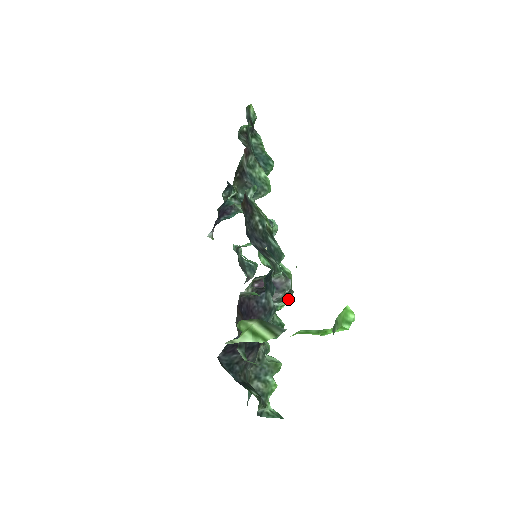
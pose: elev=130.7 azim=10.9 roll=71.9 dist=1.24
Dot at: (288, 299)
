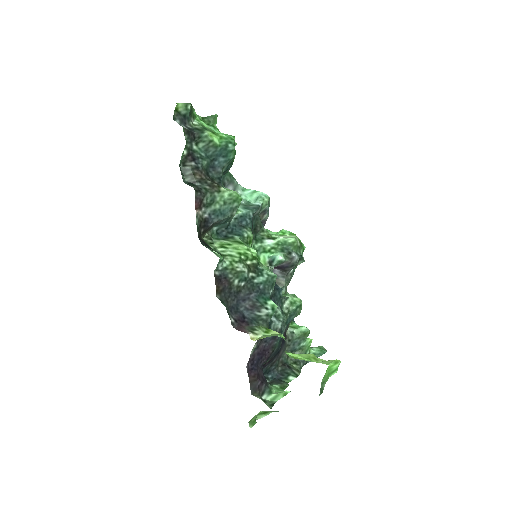
Dot at: (301, 262)
